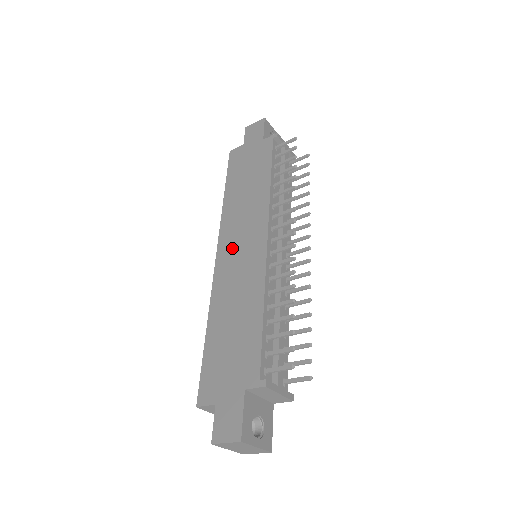
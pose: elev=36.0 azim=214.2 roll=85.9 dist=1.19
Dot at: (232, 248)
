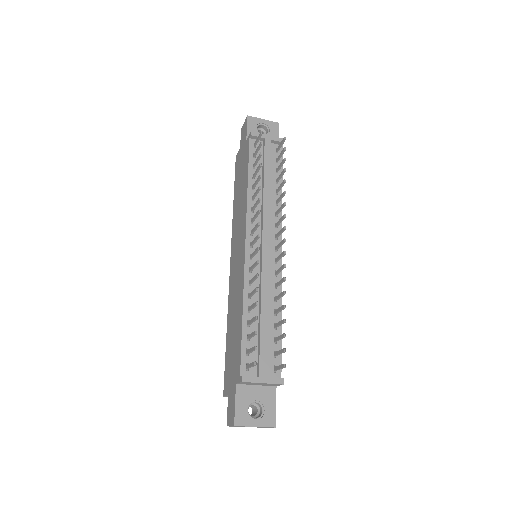
Dot at: (234, 256)
